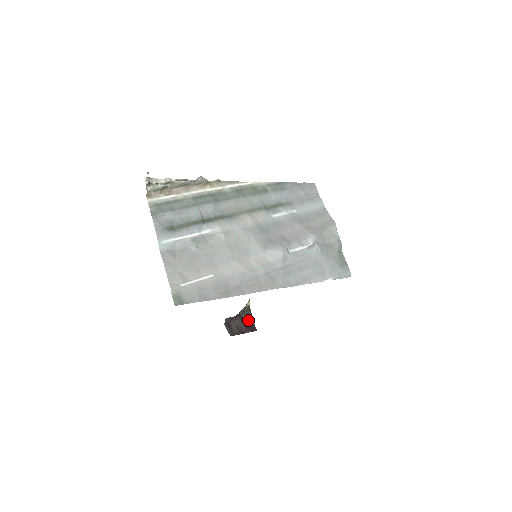
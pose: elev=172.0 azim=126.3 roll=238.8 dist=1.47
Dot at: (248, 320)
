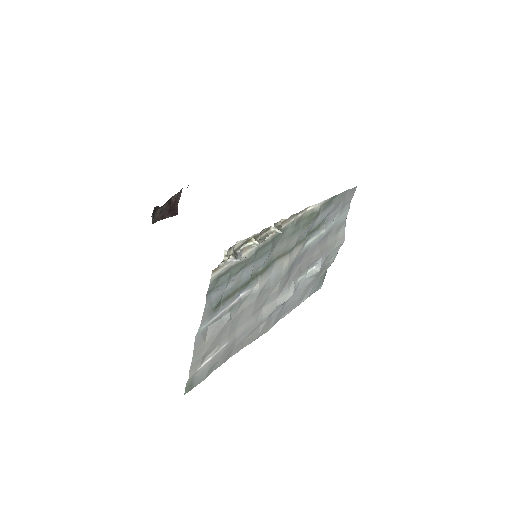
Dot at: (174, 203)
